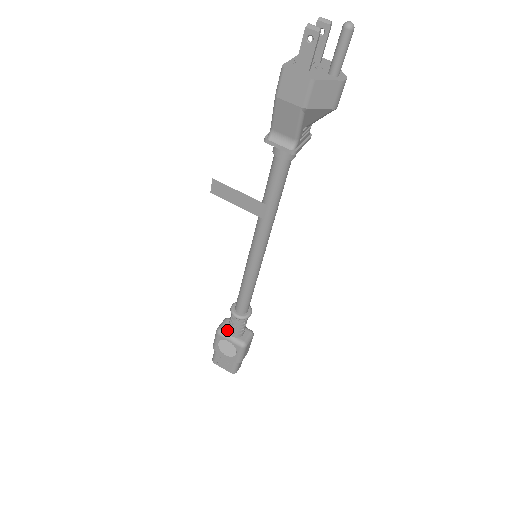
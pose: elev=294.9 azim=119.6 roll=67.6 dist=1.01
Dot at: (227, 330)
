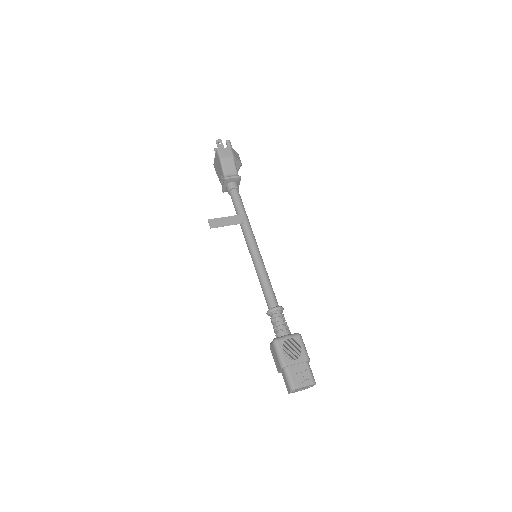
Dot at: (279, 336)
